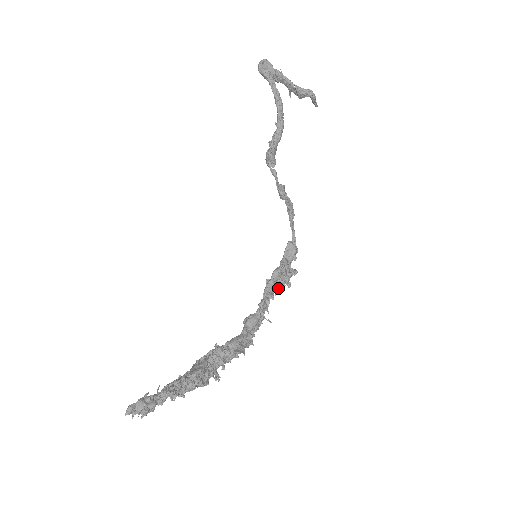
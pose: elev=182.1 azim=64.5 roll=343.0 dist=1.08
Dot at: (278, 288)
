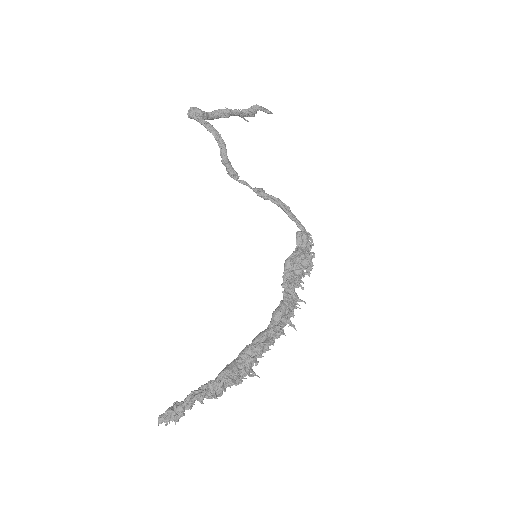
Dot at: (298, 275)
